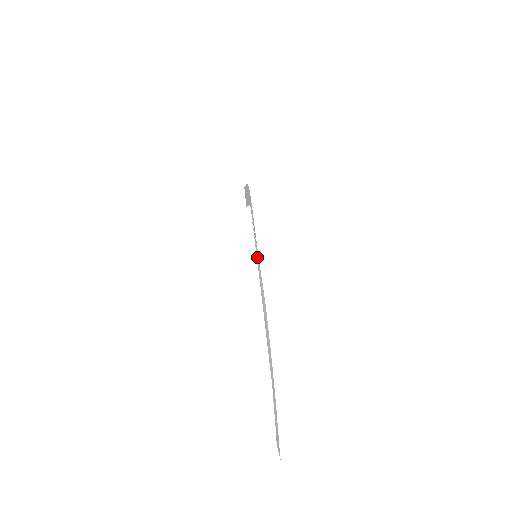
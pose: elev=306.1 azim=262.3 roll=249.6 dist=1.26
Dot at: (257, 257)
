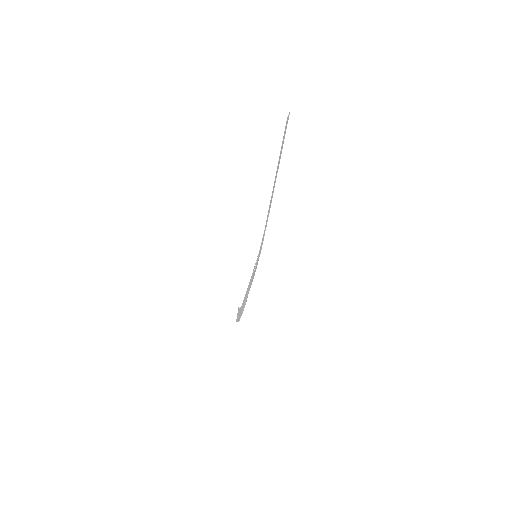
Dot at: (251, 280)
